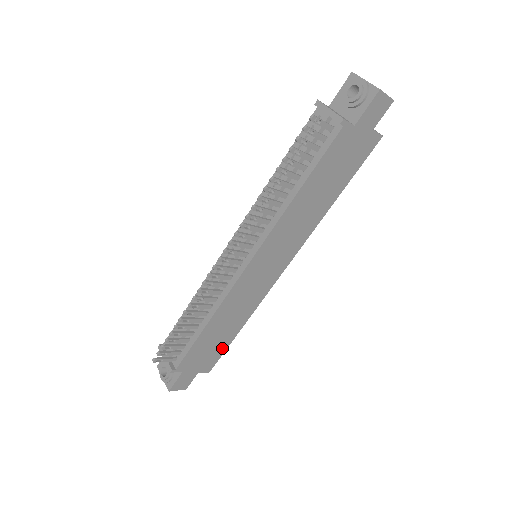
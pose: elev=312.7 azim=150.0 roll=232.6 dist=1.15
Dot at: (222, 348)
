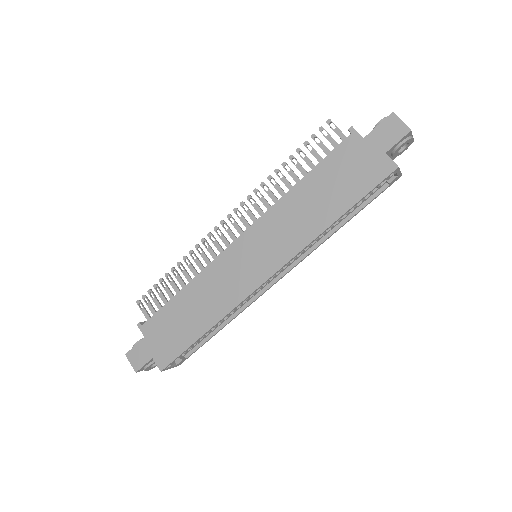
Dot at: (183, 343)
